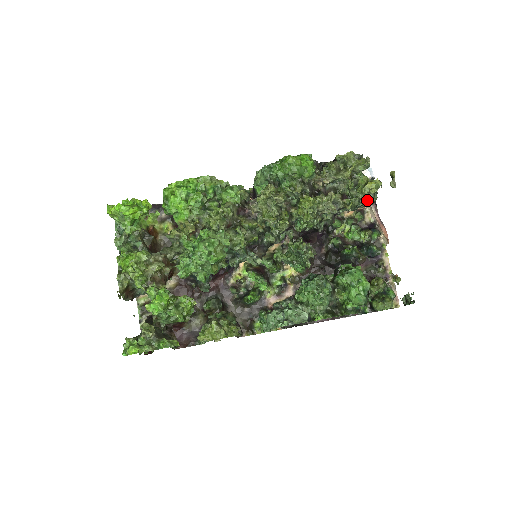
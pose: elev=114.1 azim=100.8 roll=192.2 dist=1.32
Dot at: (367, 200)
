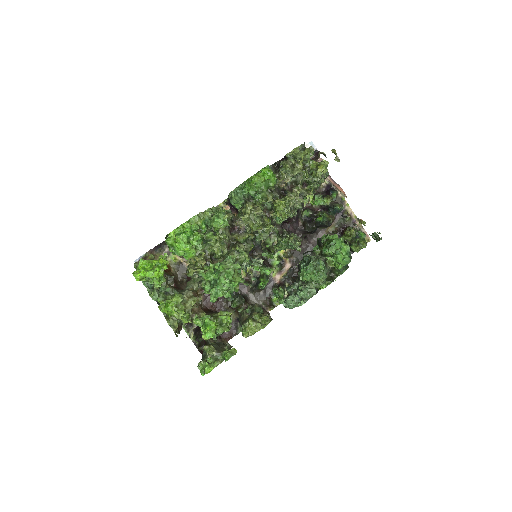
Dot at: (322, 181)
